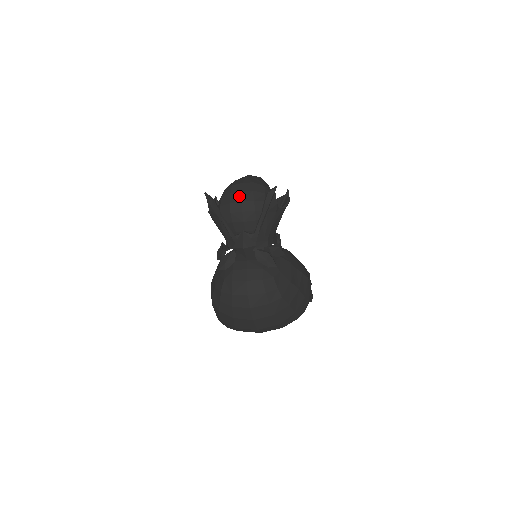
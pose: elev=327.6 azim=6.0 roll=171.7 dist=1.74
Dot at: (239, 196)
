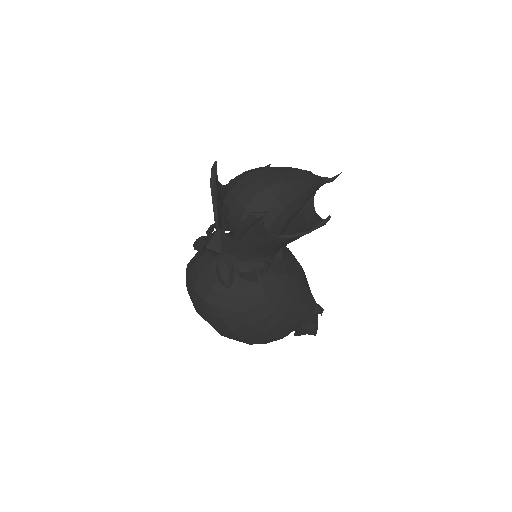
Dot at: (239, 191)
